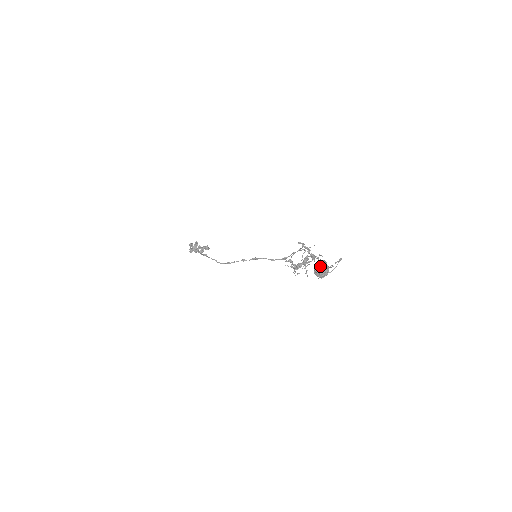
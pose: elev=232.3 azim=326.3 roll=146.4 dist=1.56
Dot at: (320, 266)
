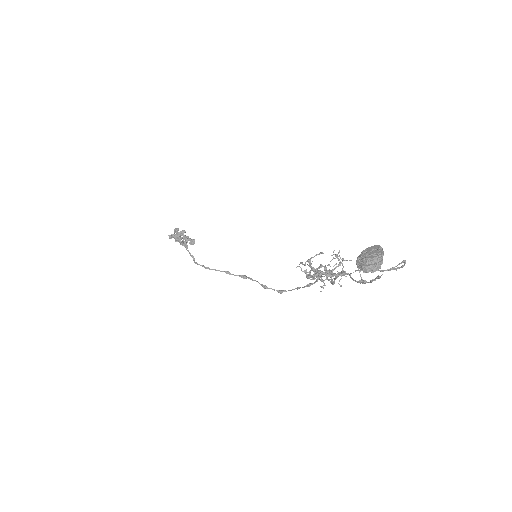
Dot at: (374, 250)
